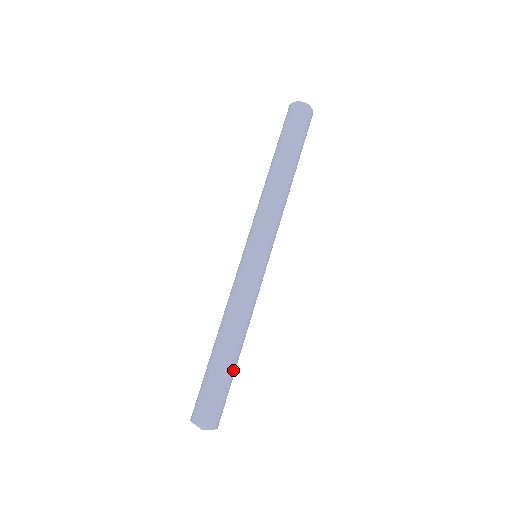
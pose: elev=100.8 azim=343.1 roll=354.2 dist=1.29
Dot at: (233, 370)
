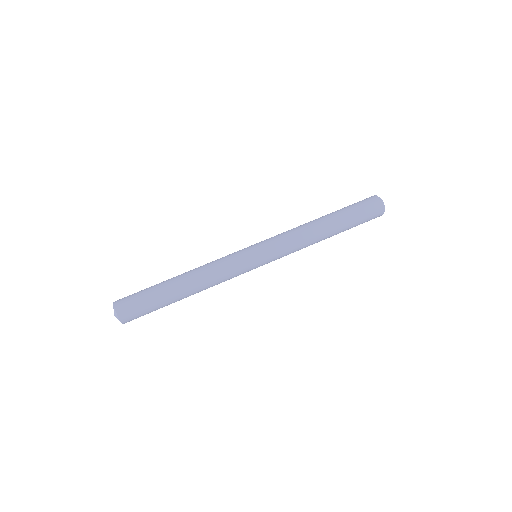
Dot at: (165, 292)
